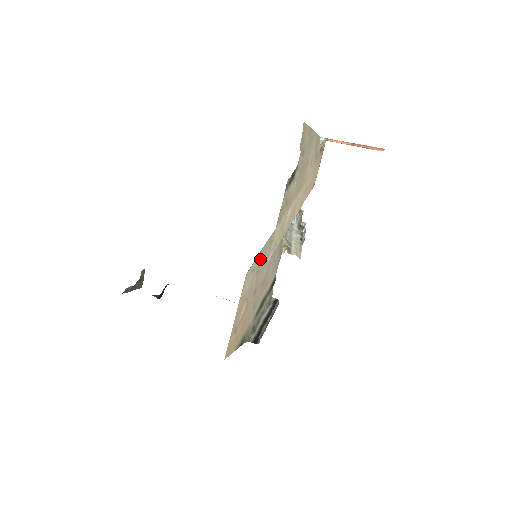
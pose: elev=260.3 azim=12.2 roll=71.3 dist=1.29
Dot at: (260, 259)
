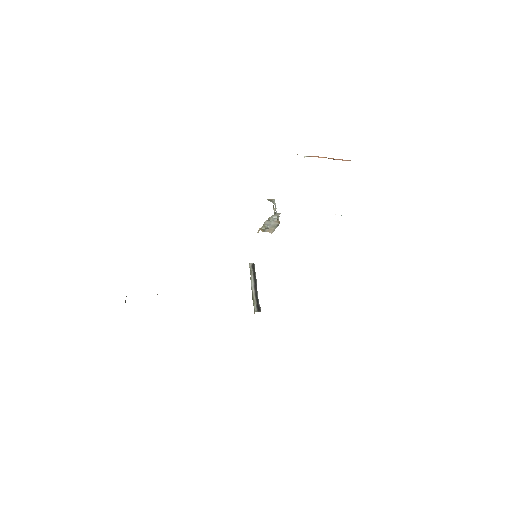
Dot at: occluded
